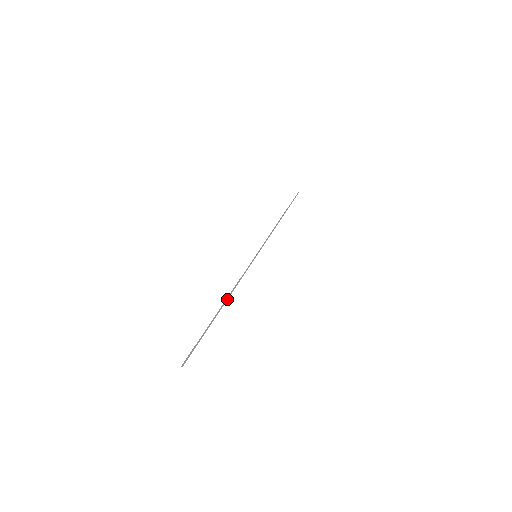
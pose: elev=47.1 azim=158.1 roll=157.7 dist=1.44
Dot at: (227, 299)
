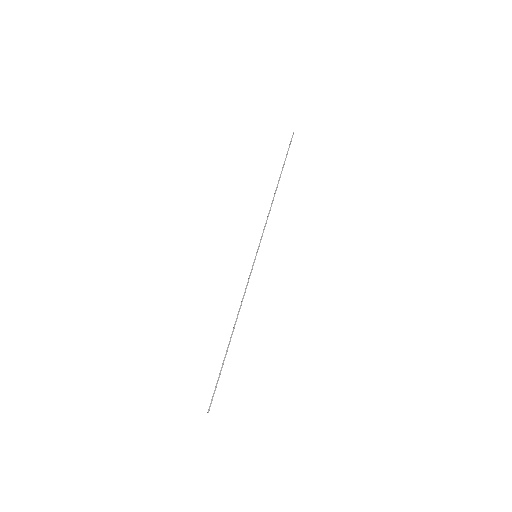
Dot at: occluded
